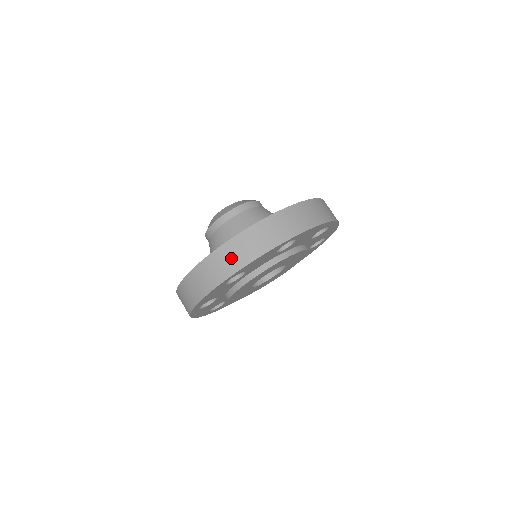
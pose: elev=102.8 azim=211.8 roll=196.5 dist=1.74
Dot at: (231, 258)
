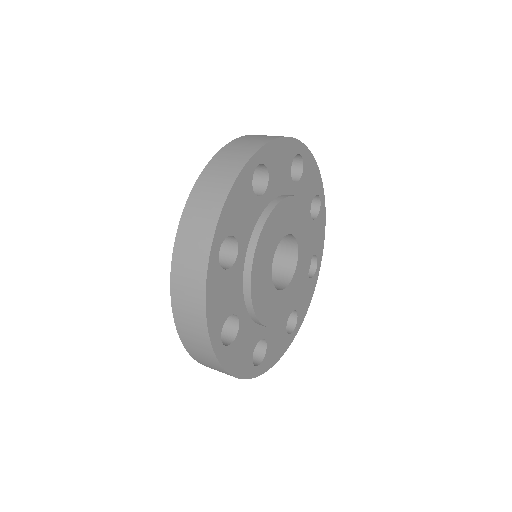
Dot at: occluded
